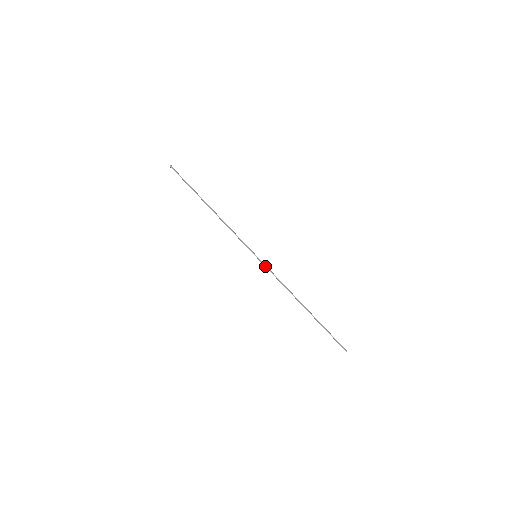
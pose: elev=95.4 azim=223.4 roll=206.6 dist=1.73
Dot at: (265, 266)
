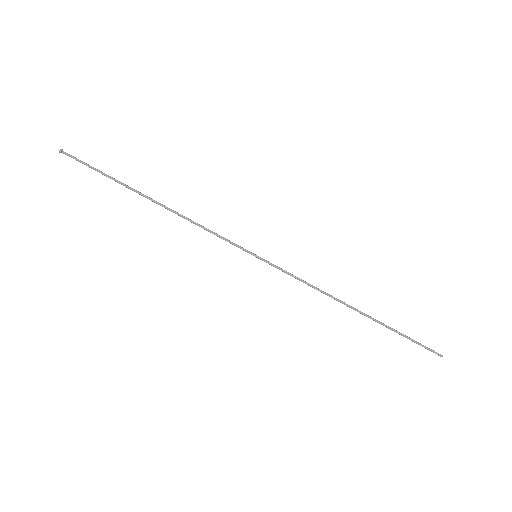
Dot at: occluded
